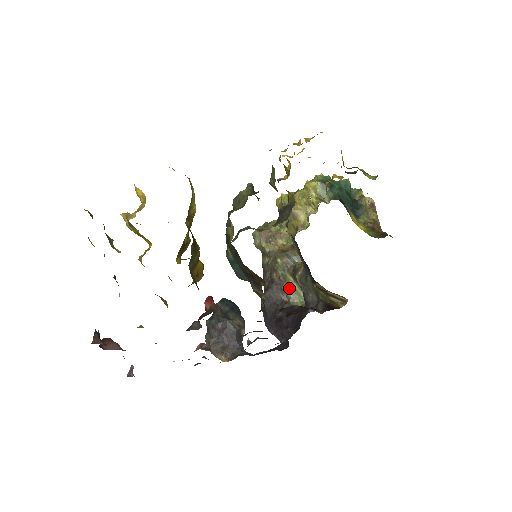
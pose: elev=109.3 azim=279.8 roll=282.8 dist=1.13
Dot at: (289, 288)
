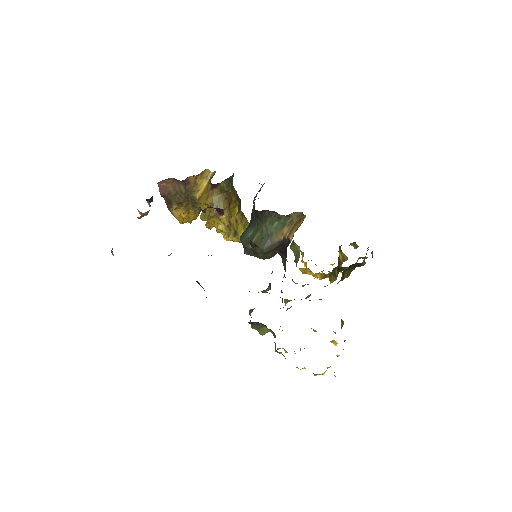
Dot at: occluded
